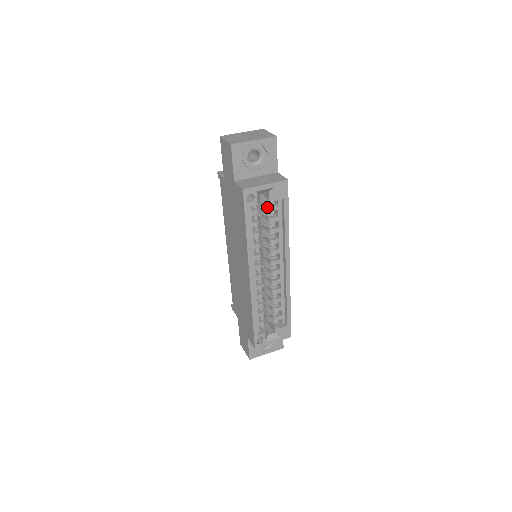
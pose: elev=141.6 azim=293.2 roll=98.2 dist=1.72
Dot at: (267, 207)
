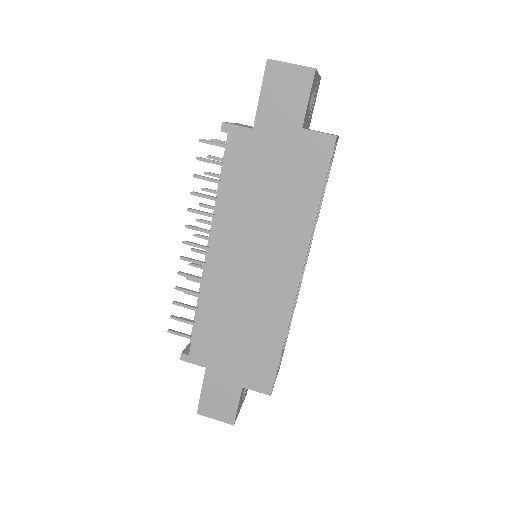
Dot at: occluded
